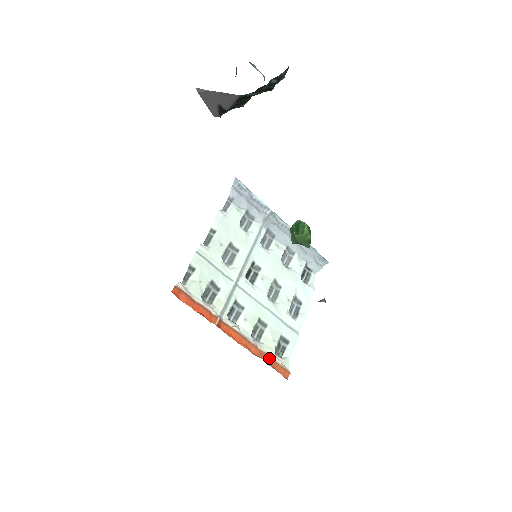
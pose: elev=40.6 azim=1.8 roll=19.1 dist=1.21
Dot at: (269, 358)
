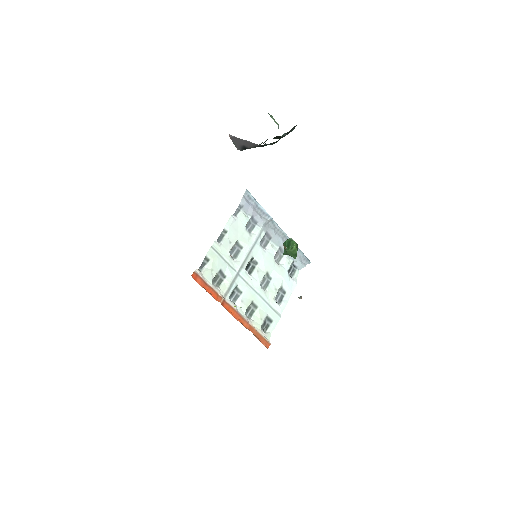
Dot at: (256, 332)
